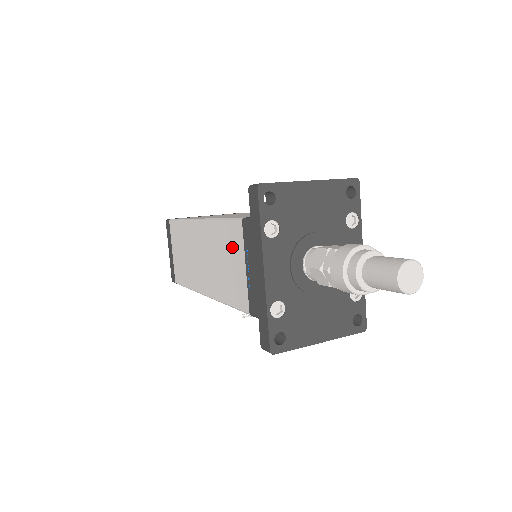
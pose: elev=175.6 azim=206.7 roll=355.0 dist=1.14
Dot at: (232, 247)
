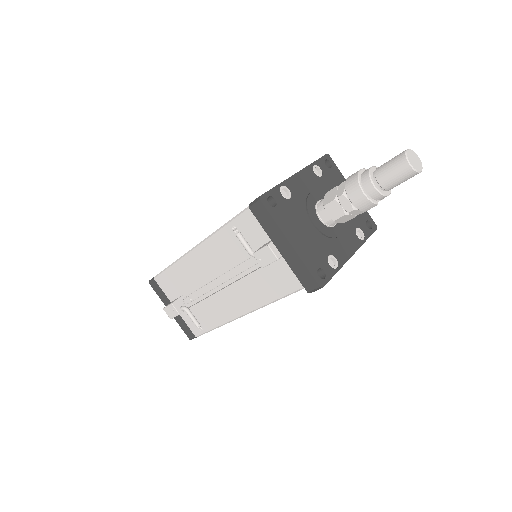
Dot at: occluded
